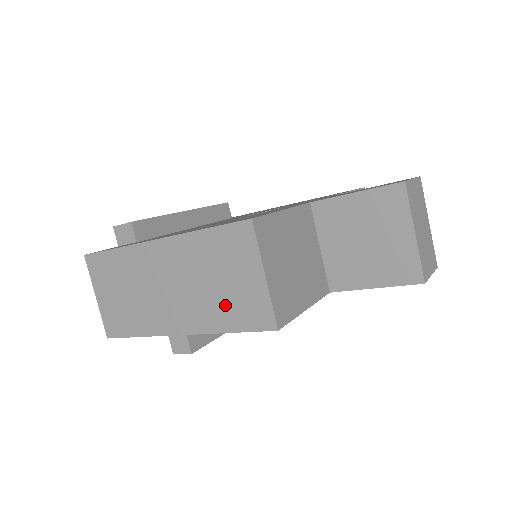
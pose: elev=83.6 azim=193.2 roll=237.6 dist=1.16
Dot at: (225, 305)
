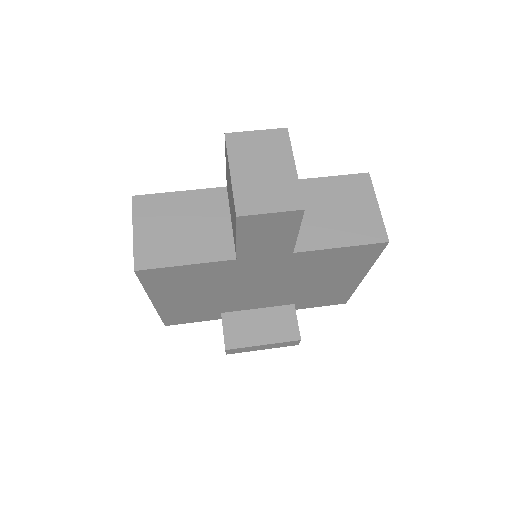
Dot at: occluded
